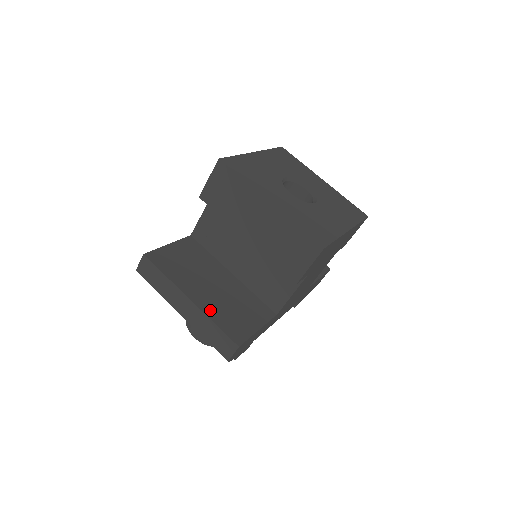
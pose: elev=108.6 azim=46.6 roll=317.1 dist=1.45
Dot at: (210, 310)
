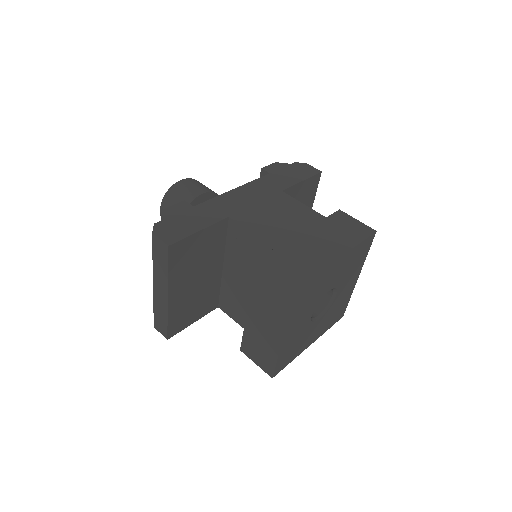
Dot at: (174, 308)
